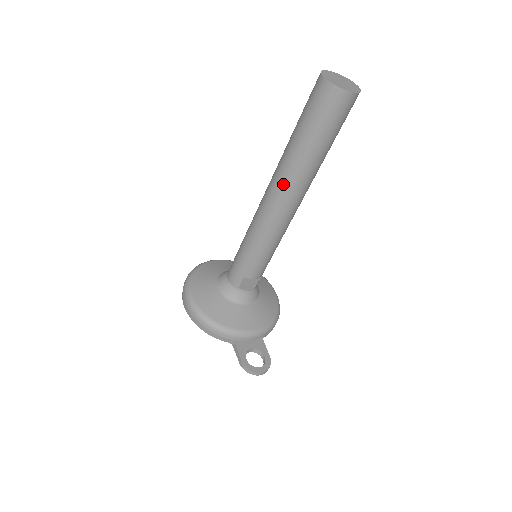
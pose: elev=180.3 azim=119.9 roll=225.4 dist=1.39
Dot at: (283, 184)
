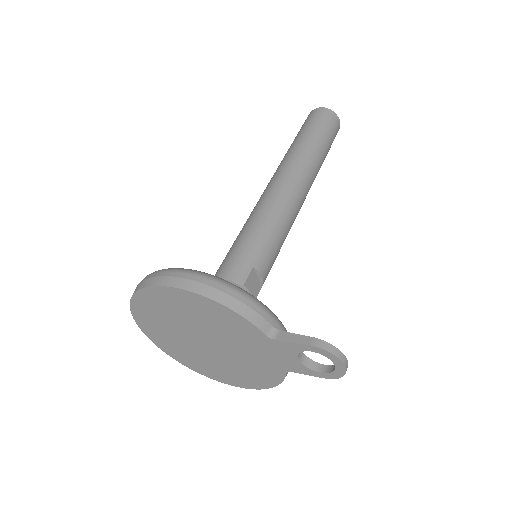
Dot at: (299, 165)
